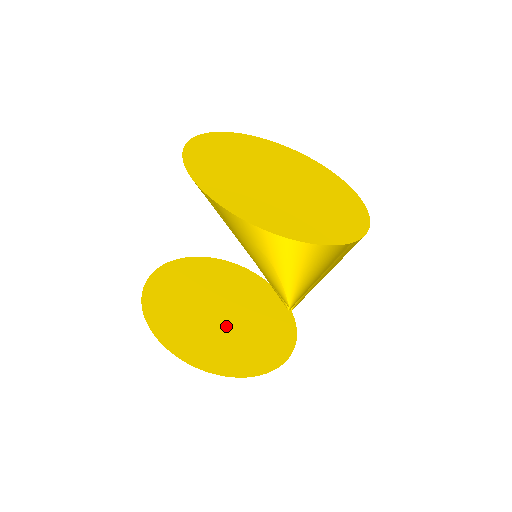
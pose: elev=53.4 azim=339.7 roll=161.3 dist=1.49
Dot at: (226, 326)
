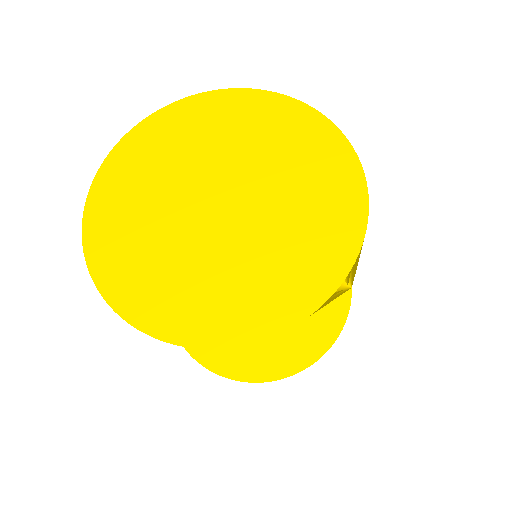
Dot at: occluded
